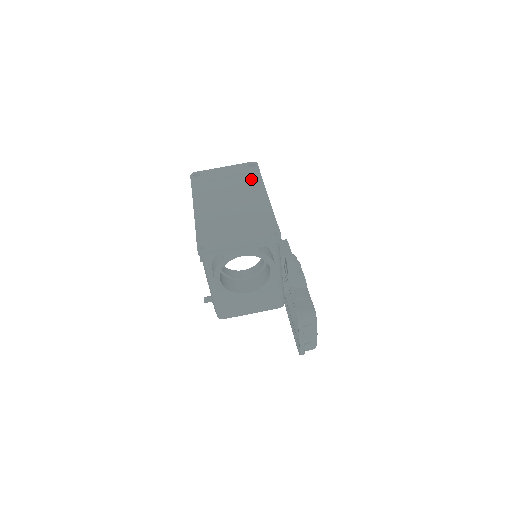
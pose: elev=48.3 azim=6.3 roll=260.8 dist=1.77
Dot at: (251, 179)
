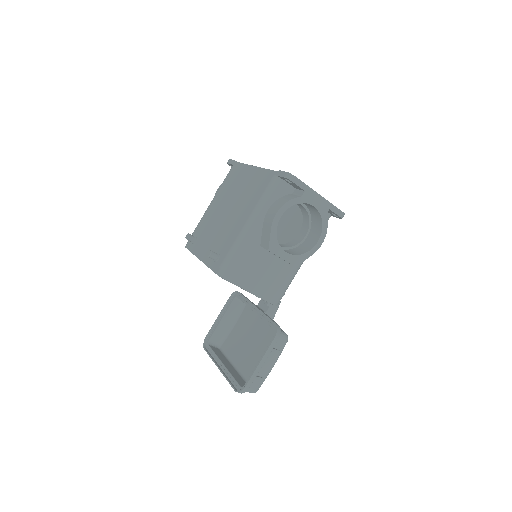
Dot at: occluded
